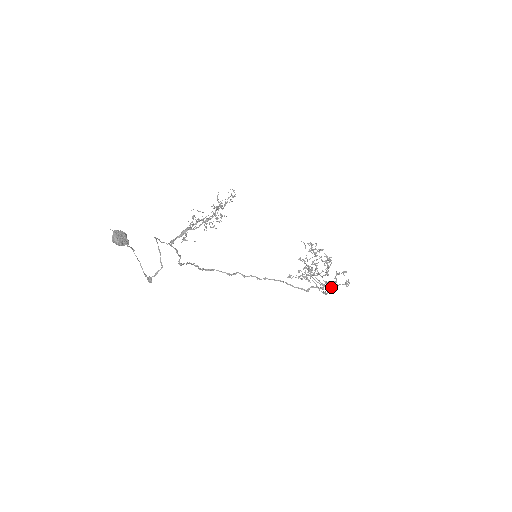
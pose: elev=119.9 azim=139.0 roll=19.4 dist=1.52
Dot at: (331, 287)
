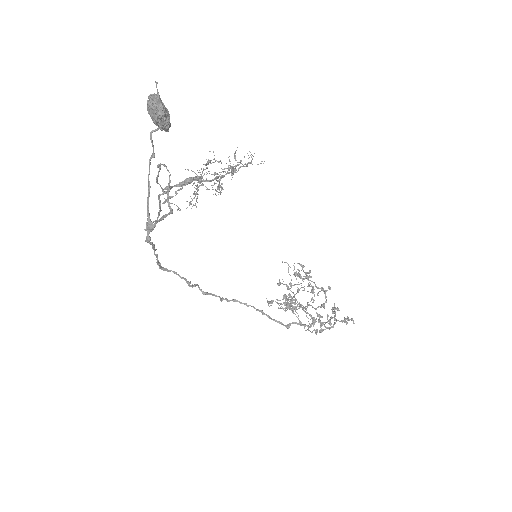
Dot at: (330, 322)
